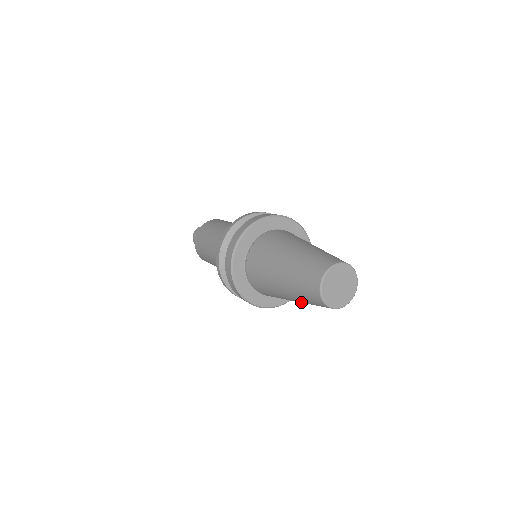
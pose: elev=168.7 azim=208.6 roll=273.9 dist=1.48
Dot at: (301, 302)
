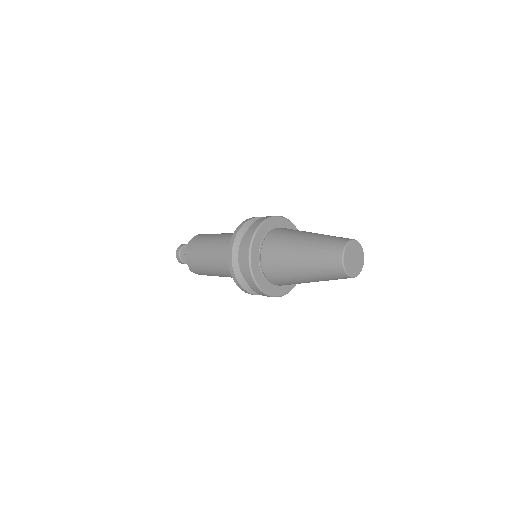
Dot at: (311, 274)
